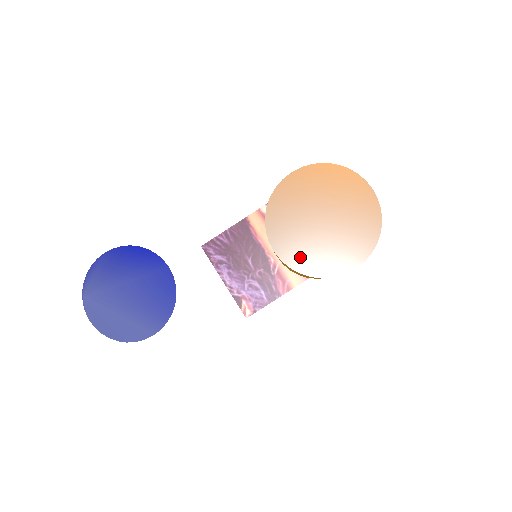
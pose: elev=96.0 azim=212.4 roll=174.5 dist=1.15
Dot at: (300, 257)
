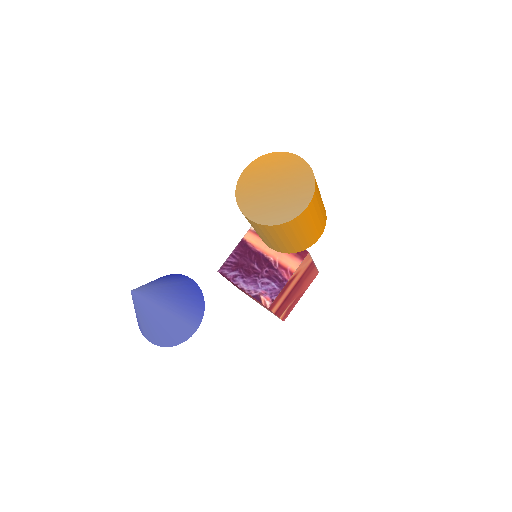
Dot at: (268, 216)
